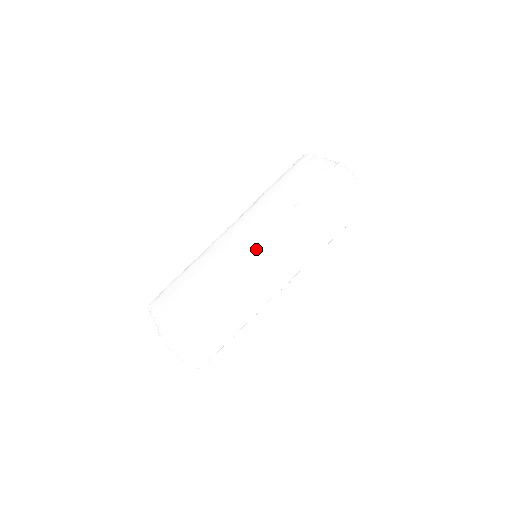
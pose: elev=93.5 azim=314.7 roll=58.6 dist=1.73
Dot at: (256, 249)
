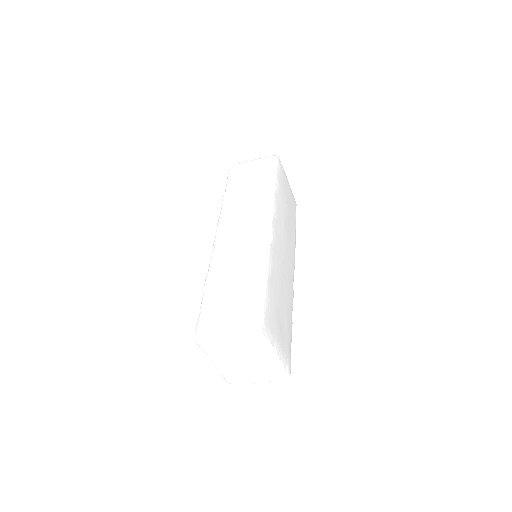
Dot at: (216, 234)
